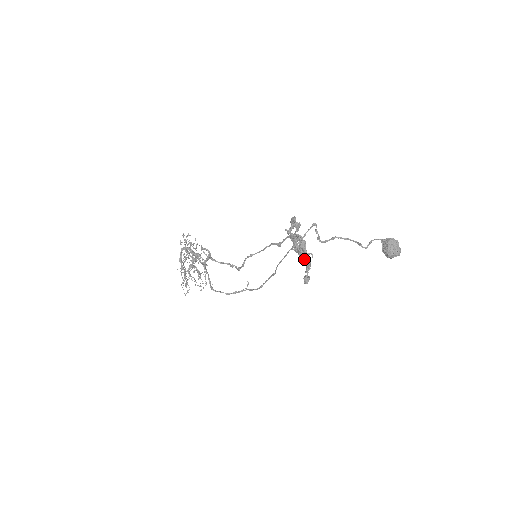
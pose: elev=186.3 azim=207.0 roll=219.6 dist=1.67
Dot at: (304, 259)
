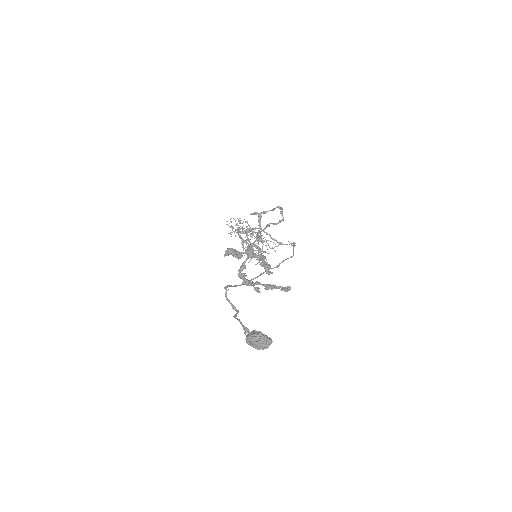
Dot at: (269, 274)
